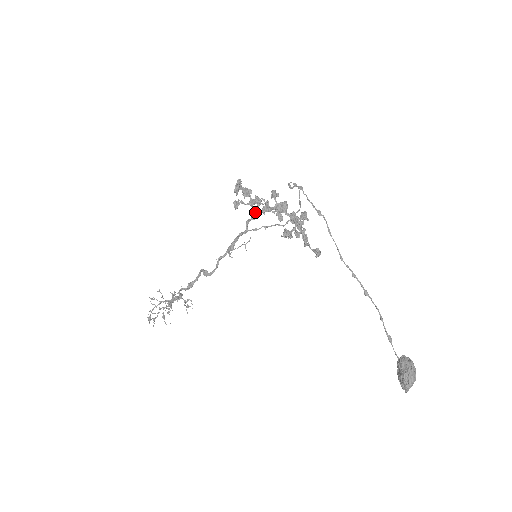
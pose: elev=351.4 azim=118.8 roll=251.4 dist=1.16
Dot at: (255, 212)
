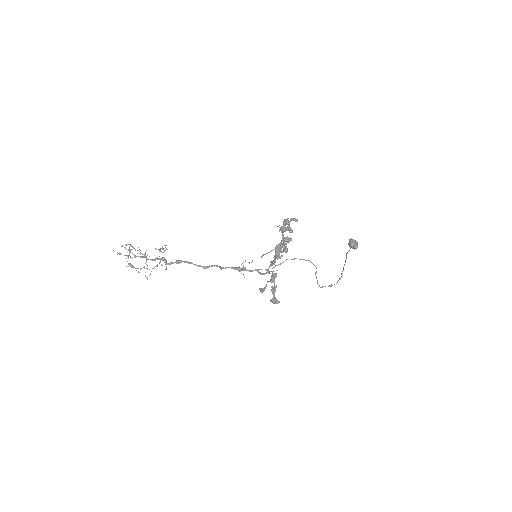
Dot at: occluded
